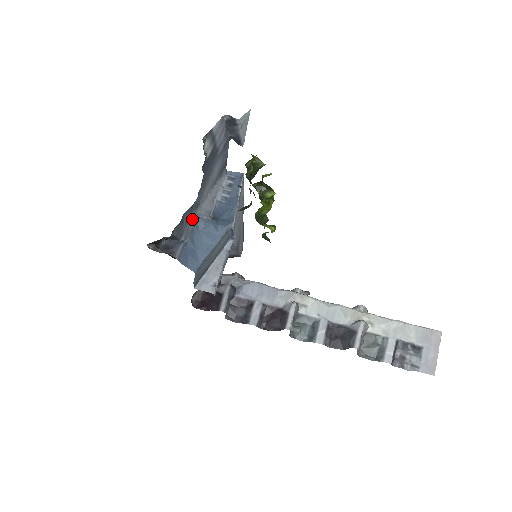
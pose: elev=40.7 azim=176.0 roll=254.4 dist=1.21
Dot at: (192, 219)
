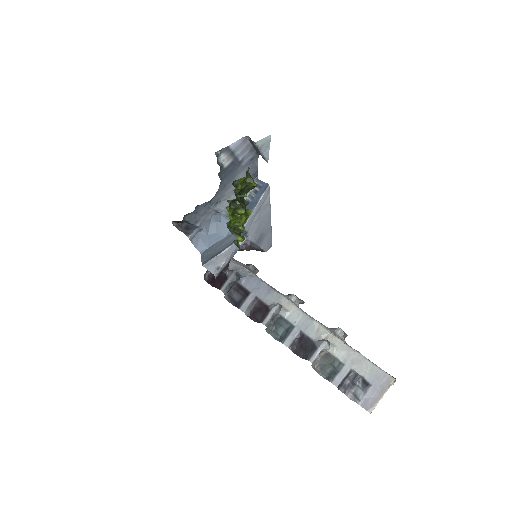
Dot at: (211, 211)
